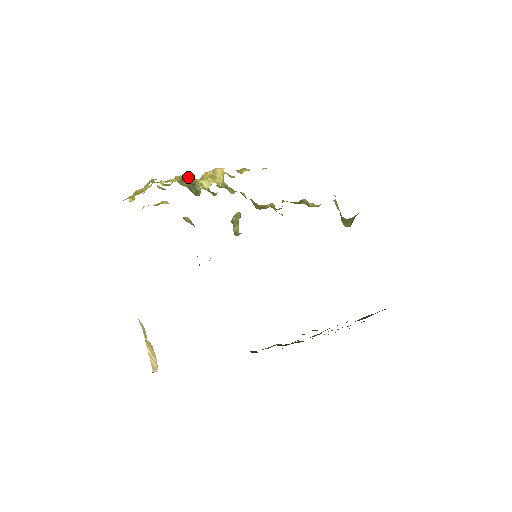
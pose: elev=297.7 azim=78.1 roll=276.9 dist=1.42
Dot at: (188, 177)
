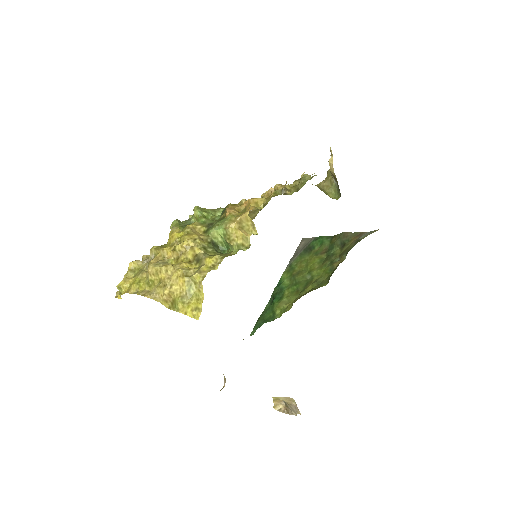
Dot at: (198, 237)
